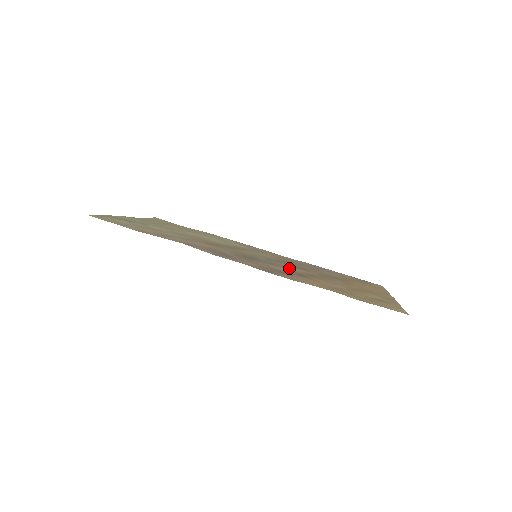
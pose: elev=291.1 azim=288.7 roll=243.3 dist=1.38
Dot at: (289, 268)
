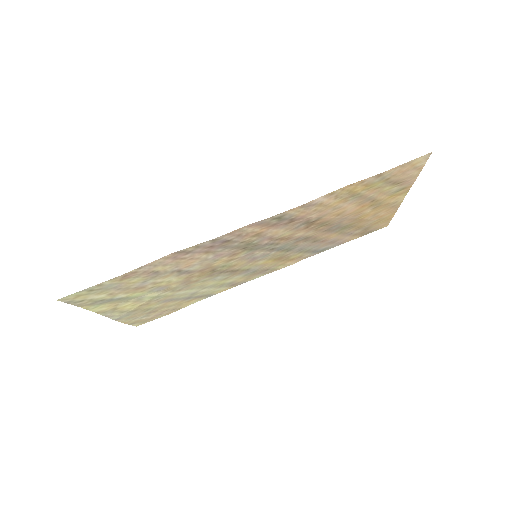
Dot at: (294, 235)
